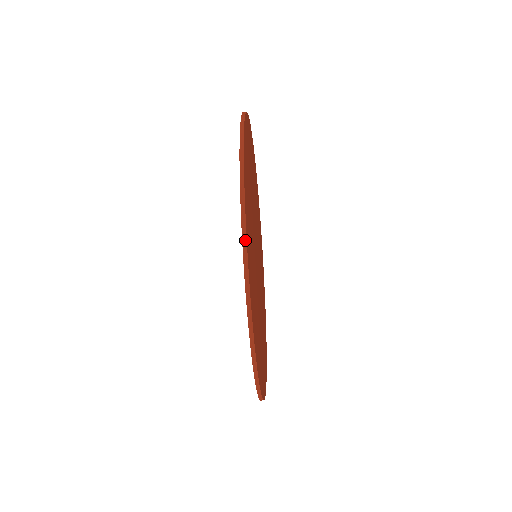
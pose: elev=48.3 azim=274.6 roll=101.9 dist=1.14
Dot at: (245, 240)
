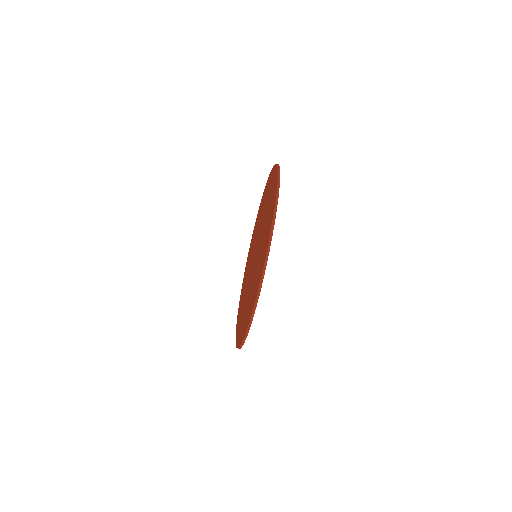
Dot at: (279, 174)
